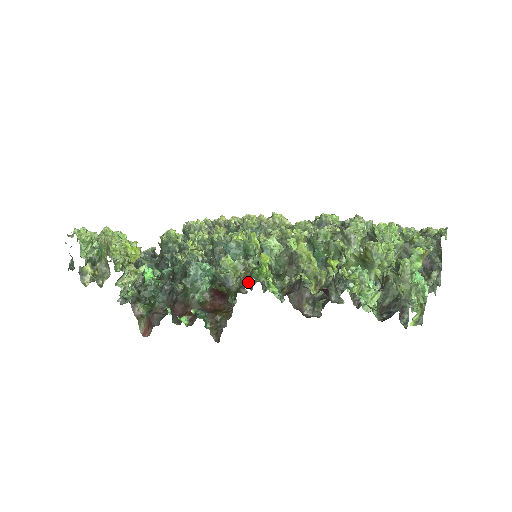
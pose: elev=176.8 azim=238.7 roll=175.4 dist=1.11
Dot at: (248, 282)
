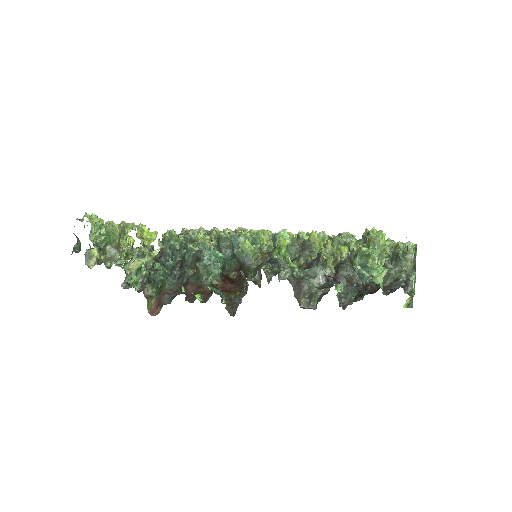
Dot at: (265, 263)
